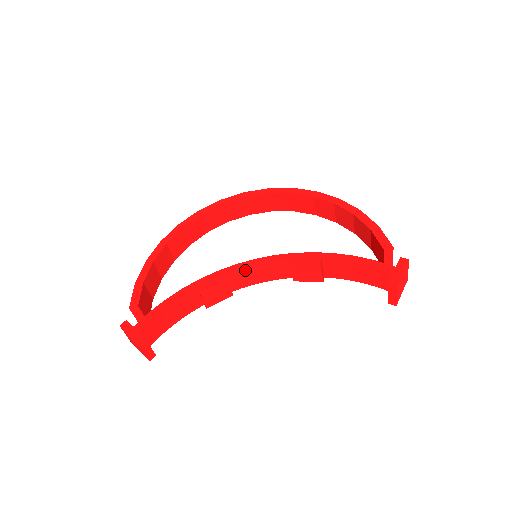
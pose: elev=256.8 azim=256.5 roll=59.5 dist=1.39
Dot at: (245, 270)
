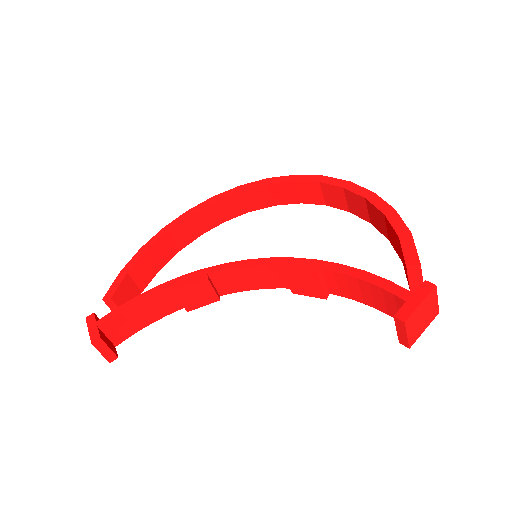
Dot at: (232, 272)
